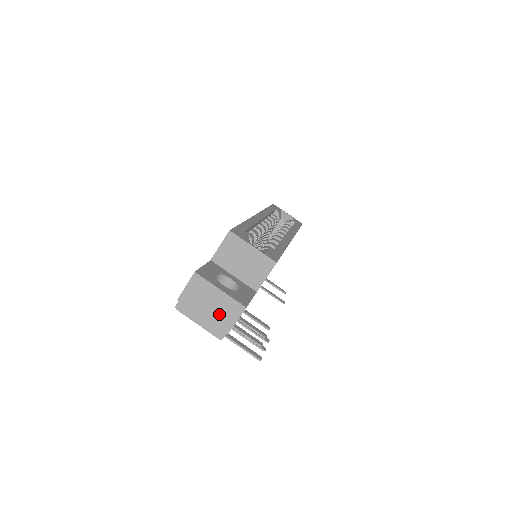
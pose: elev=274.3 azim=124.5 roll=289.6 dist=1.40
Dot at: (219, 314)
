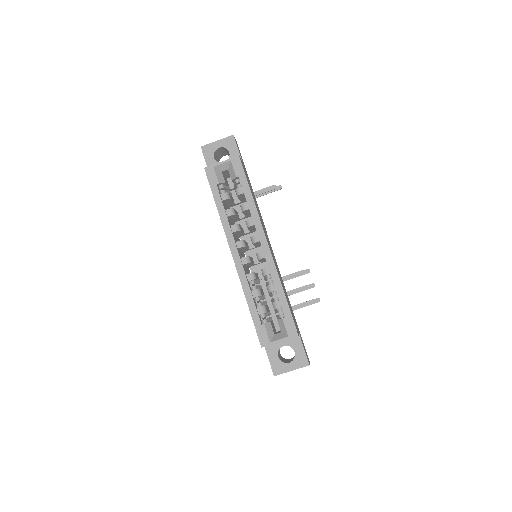
Dot at: occluded
